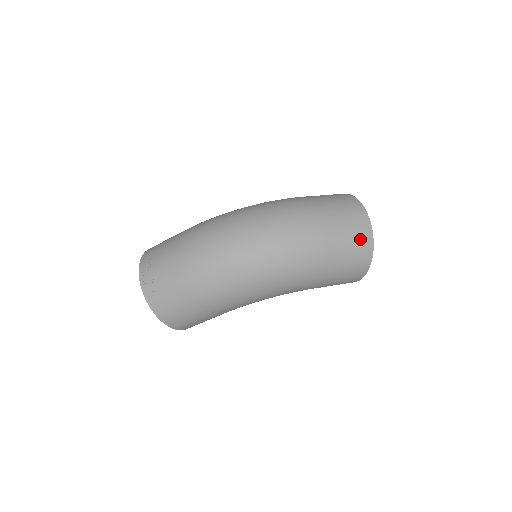
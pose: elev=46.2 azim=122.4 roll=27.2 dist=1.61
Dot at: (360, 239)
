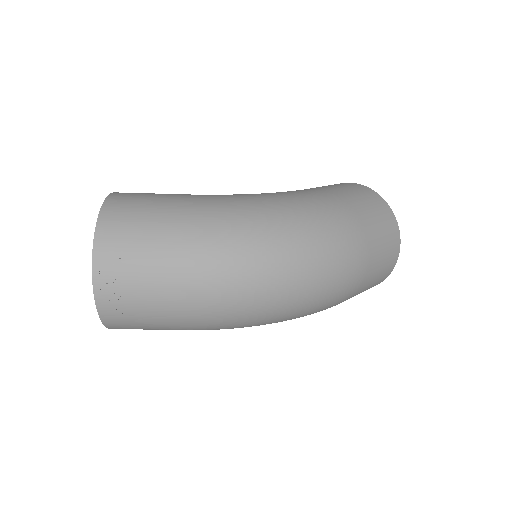
Dot at: (381, 278)
